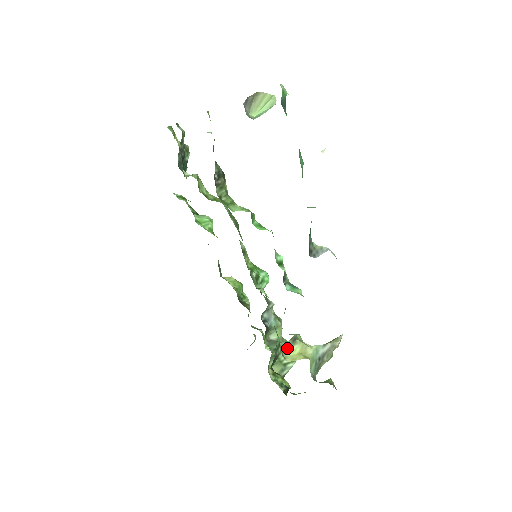
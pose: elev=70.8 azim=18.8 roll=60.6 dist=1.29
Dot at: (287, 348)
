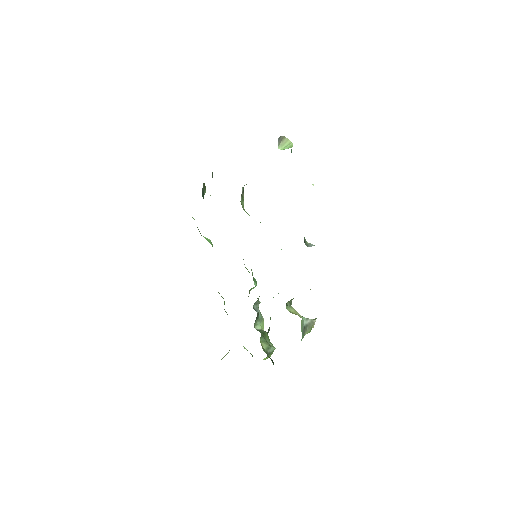
Dot at: (287, 306)
